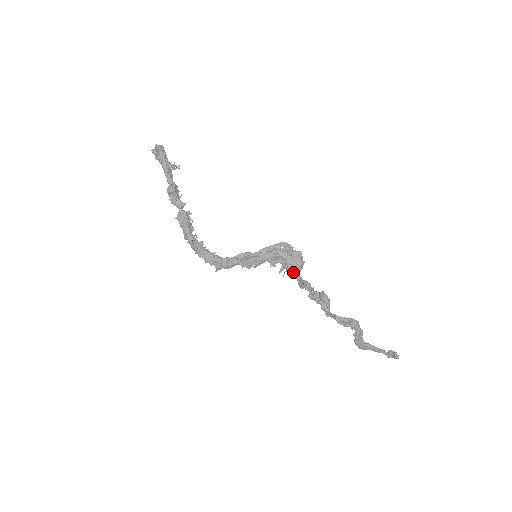
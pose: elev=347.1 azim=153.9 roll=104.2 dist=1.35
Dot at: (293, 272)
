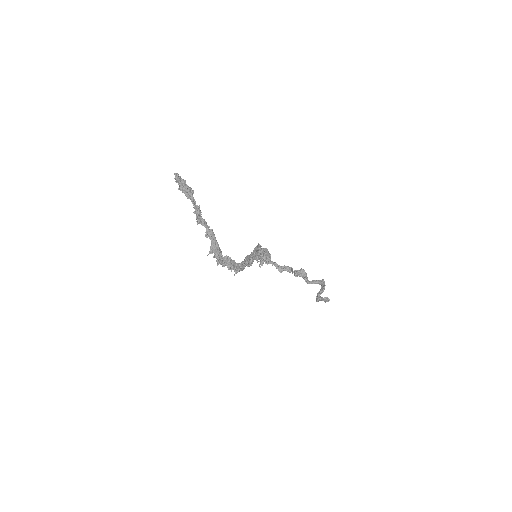
Dot at: (273, 263)
